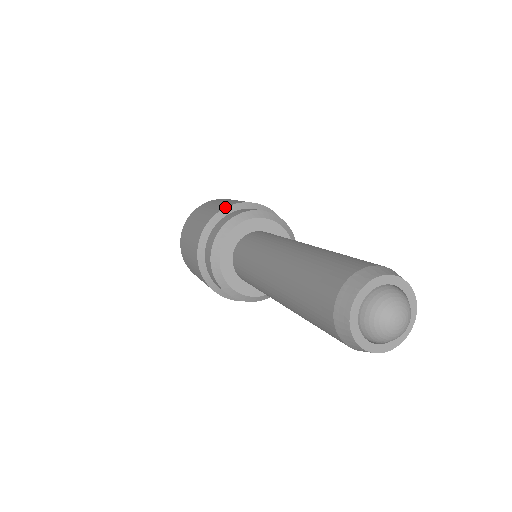
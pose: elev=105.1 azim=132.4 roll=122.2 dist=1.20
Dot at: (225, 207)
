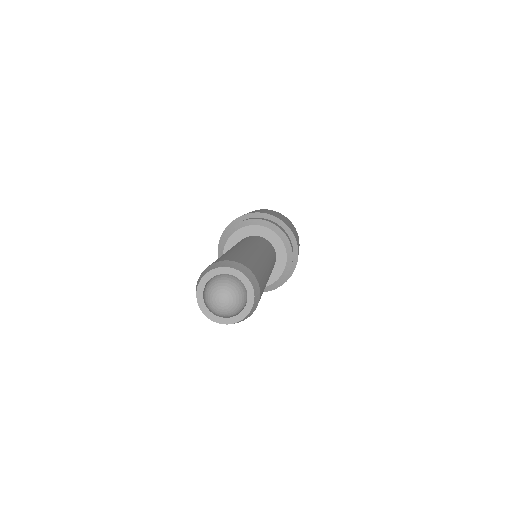
Dot at: (253, 212)
